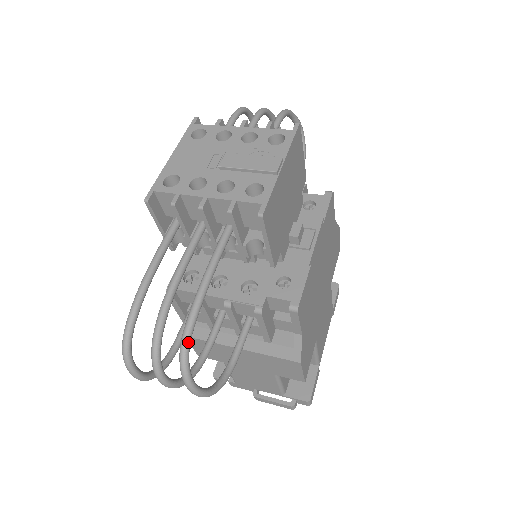
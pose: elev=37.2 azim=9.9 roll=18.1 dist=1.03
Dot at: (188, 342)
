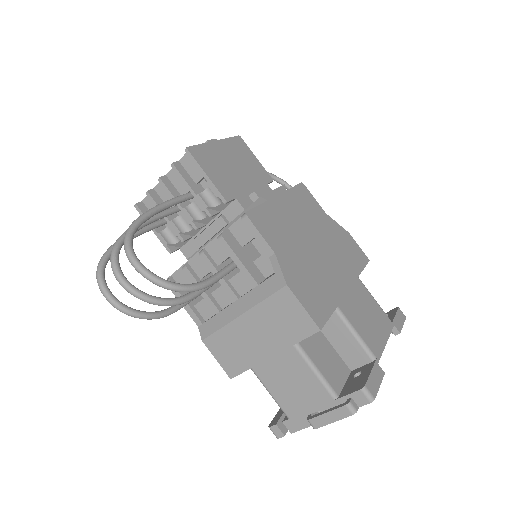
Dot at: (131, 228)
